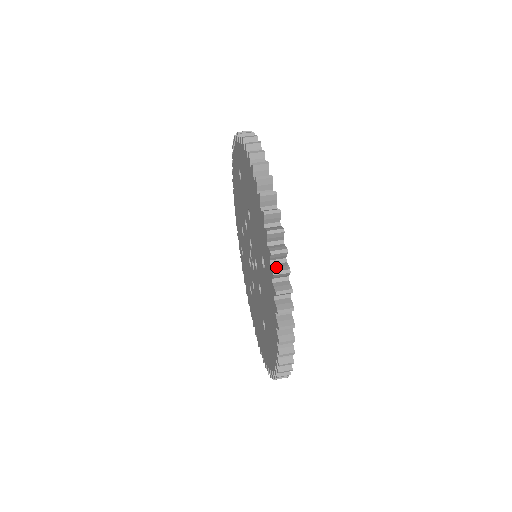
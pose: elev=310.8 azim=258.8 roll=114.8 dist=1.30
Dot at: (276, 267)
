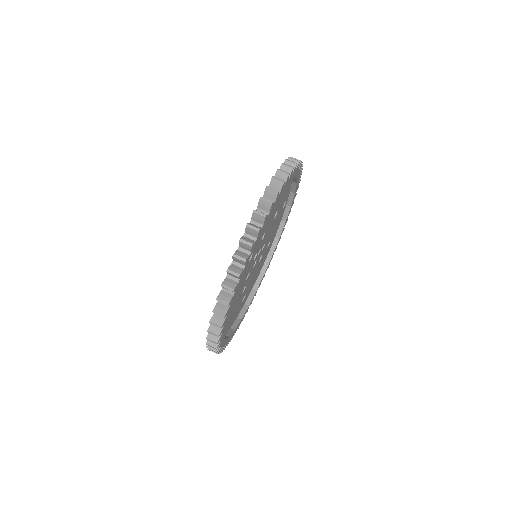
Dot at: (210, 341)
